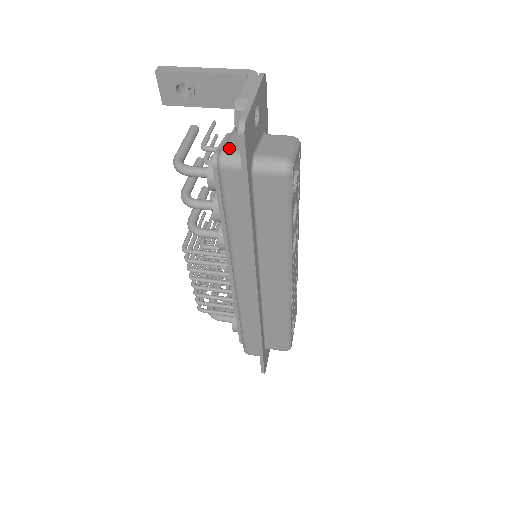
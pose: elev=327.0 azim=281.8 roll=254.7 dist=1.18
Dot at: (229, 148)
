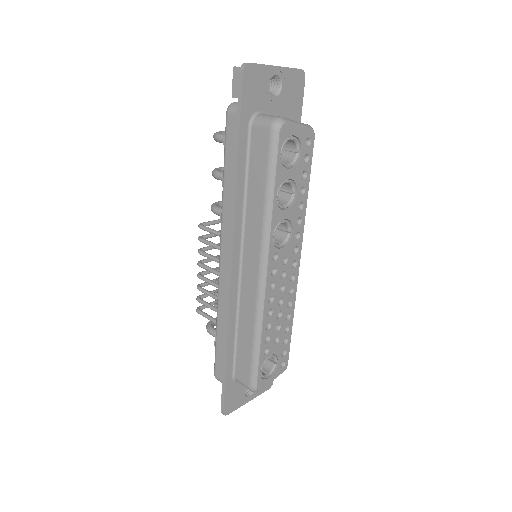
Dot at: occluded
